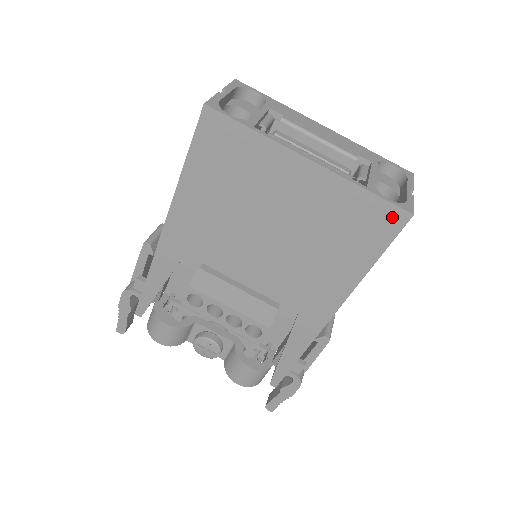
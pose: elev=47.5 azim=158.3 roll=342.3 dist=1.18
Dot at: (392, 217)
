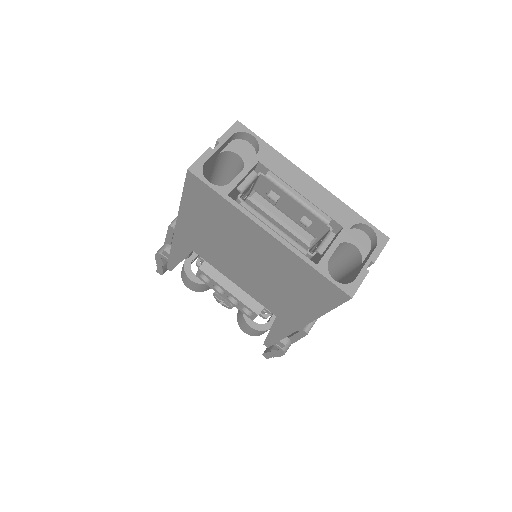
Dot at: (336, 292)
